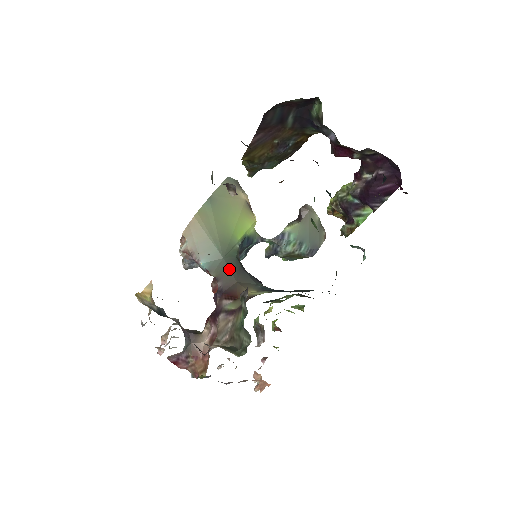
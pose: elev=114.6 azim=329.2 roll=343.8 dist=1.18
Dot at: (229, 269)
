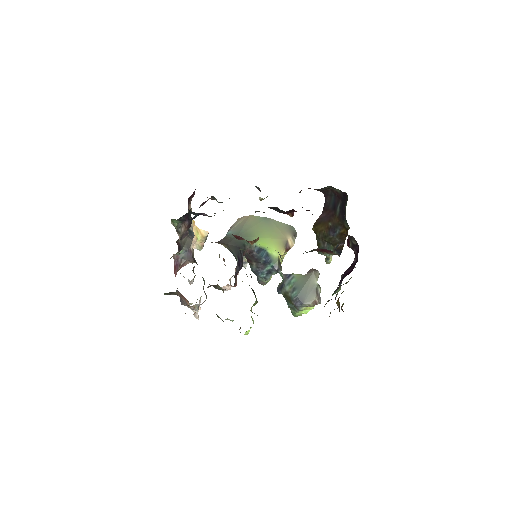
Dot at: (233, 240)
